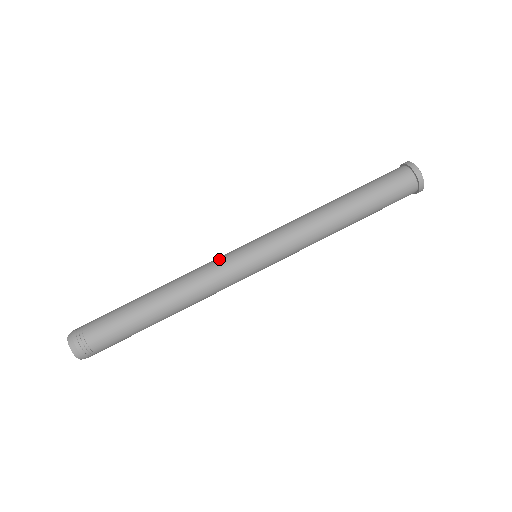
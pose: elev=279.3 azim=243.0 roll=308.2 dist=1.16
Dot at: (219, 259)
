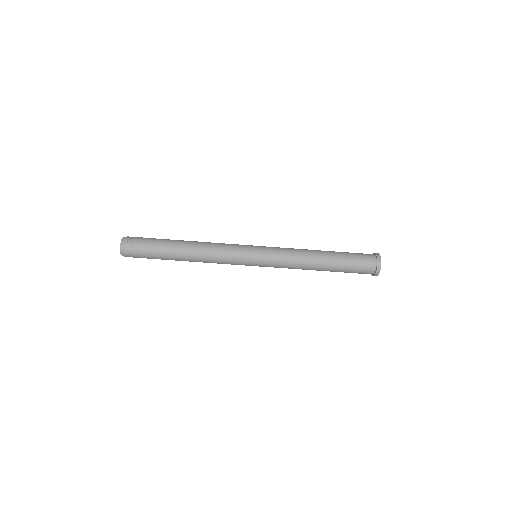
Dot at: (233, 251)
